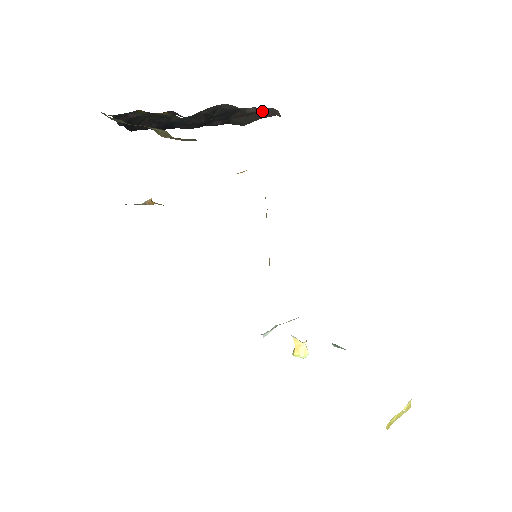
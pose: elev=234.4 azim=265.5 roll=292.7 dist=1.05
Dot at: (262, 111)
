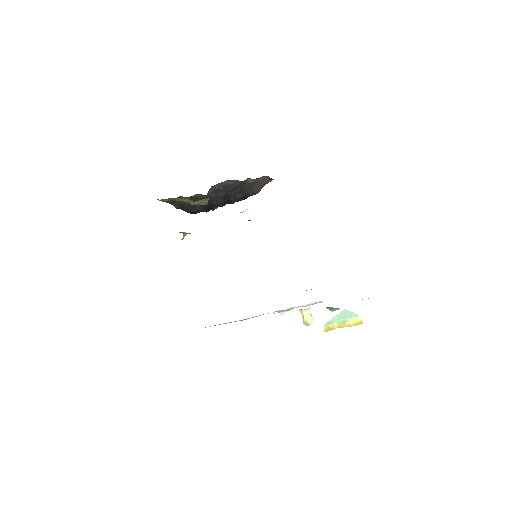
Dot at: (260, 180)
